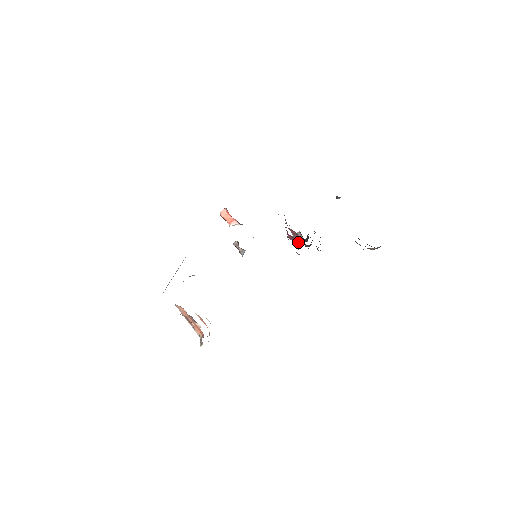
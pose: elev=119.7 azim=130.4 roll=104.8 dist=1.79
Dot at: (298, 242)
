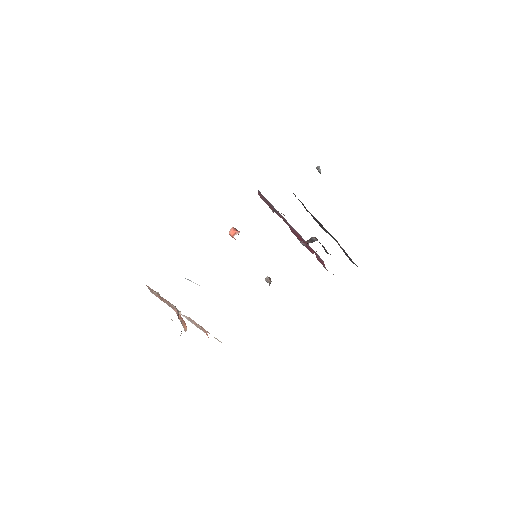
Dot at: occluded
